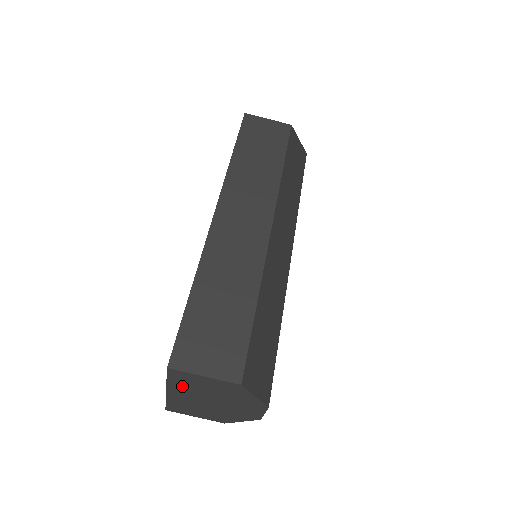
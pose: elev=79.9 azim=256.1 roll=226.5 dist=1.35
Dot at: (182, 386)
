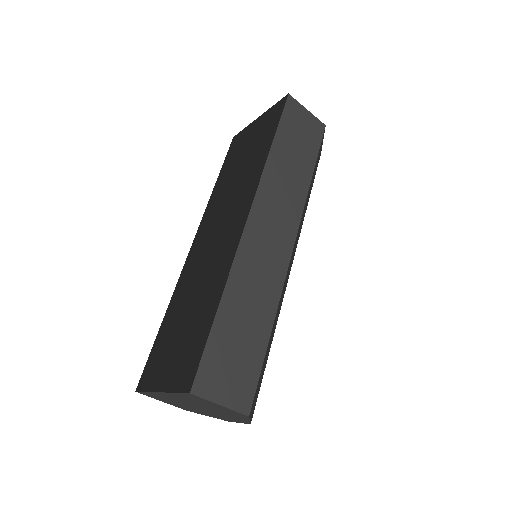
Dot at: (184, 398)
